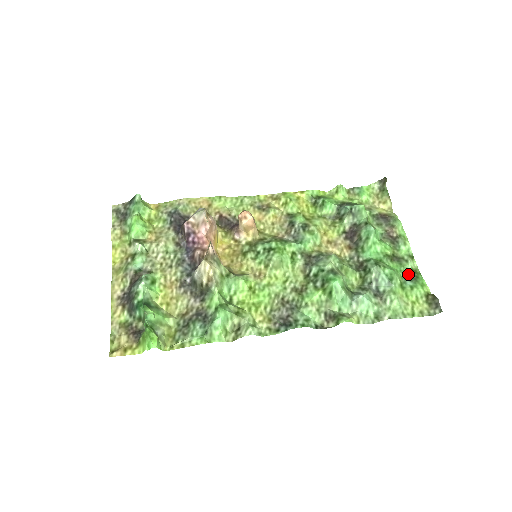
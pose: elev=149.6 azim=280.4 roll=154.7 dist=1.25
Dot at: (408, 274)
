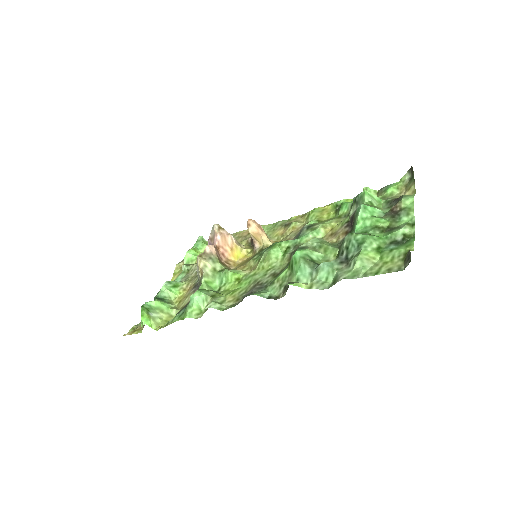
Dot at: (396, 240)
